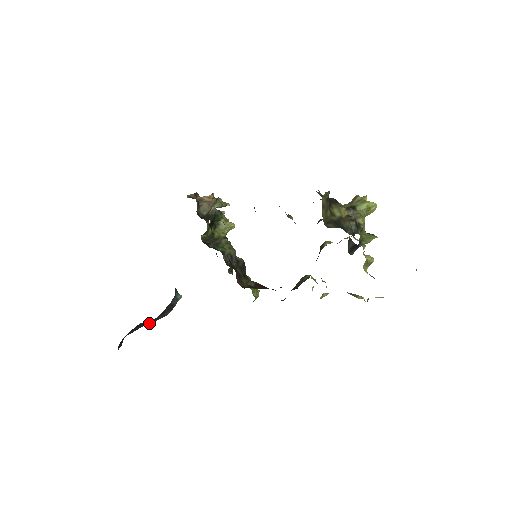
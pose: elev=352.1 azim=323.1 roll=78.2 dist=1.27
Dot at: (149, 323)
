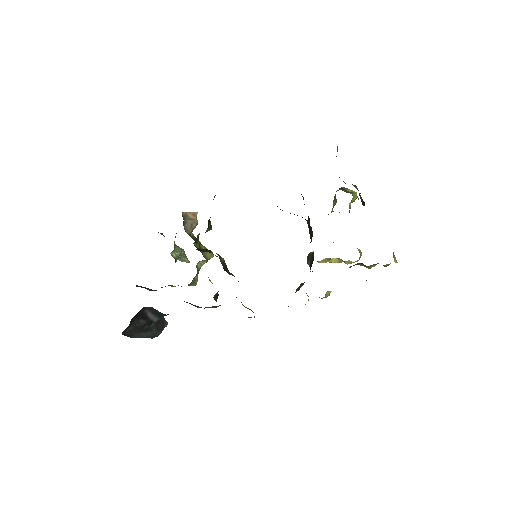
Dot at: (143, 333)
